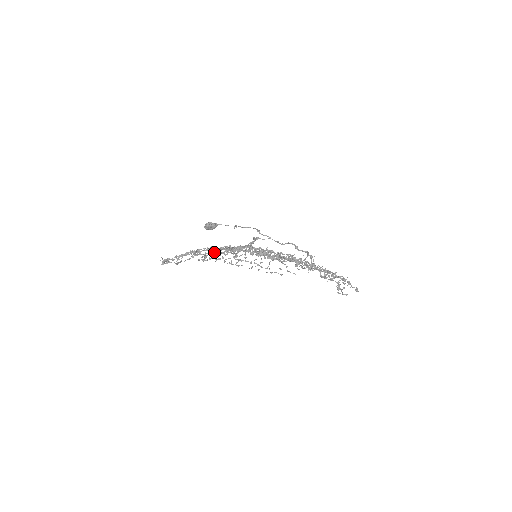
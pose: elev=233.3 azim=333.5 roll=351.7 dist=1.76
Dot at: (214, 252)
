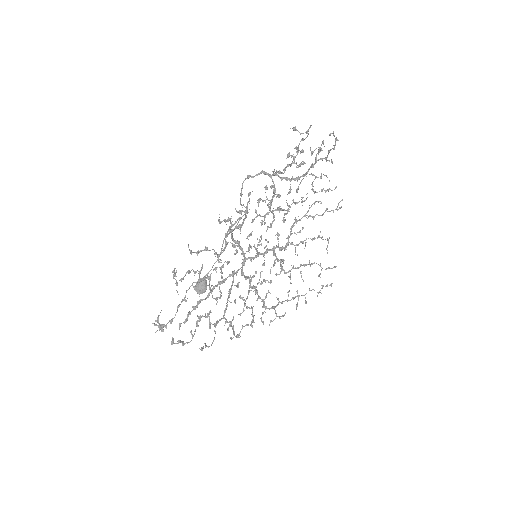
Dot at: (199, 273)
